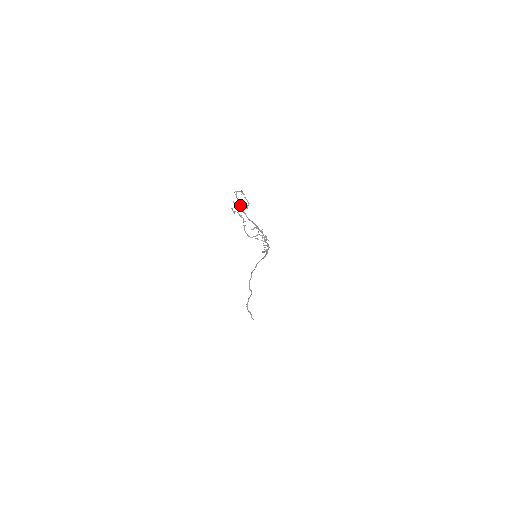
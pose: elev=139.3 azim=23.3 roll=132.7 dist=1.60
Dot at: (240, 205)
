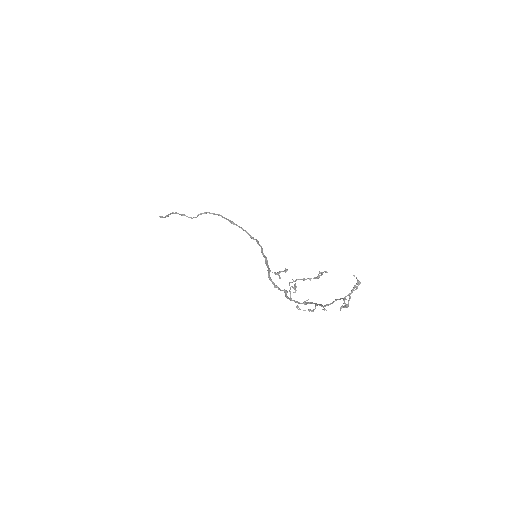
Dot at: (344, 307)
